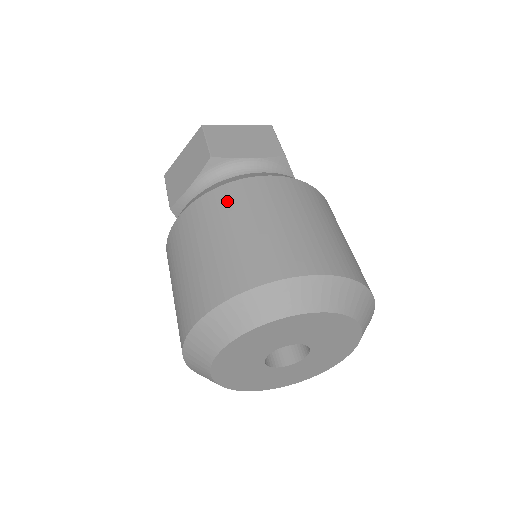
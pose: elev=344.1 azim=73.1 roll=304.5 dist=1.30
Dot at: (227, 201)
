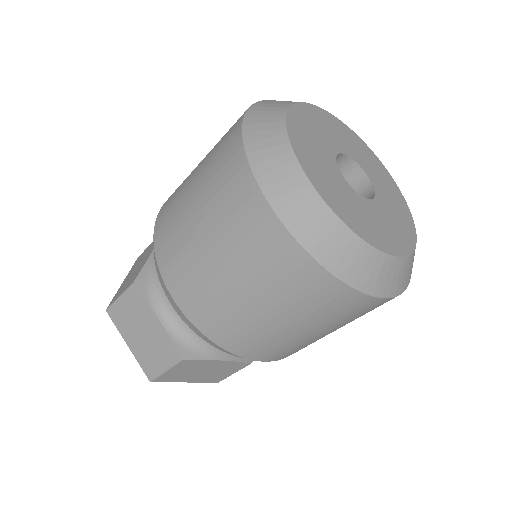
Dot at: occluded
